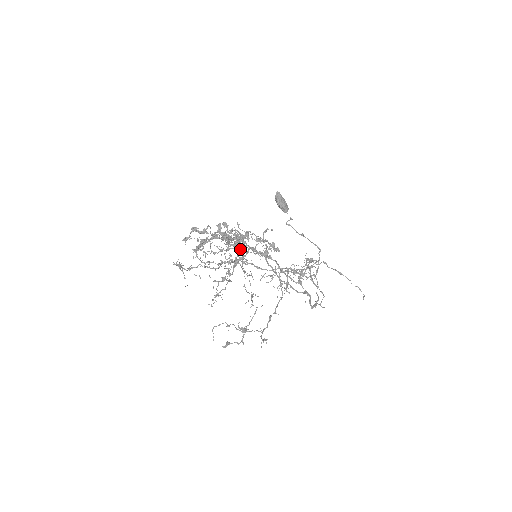
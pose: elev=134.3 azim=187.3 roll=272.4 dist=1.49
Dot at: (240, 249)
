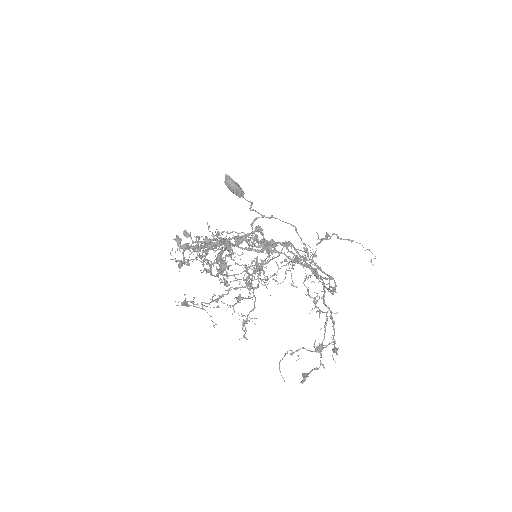
Dot at: (270, 248)
